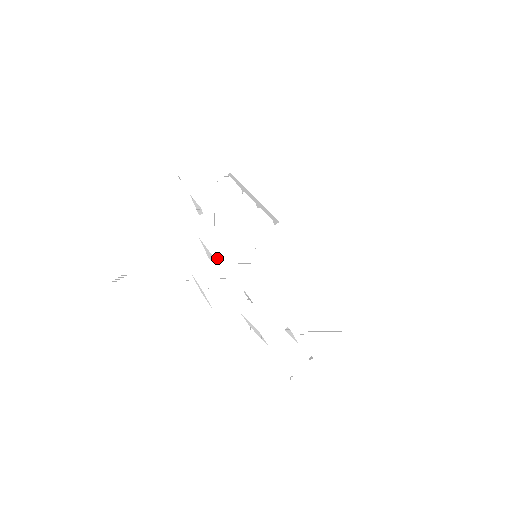
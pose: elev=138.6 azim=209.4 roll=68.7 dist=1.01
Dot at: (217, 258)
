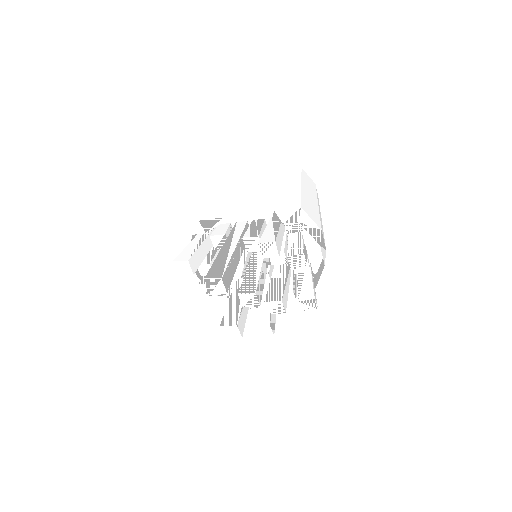
Dot at: (262, 235)
